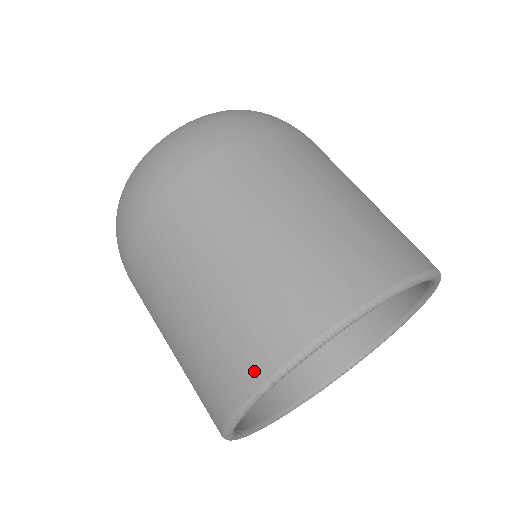
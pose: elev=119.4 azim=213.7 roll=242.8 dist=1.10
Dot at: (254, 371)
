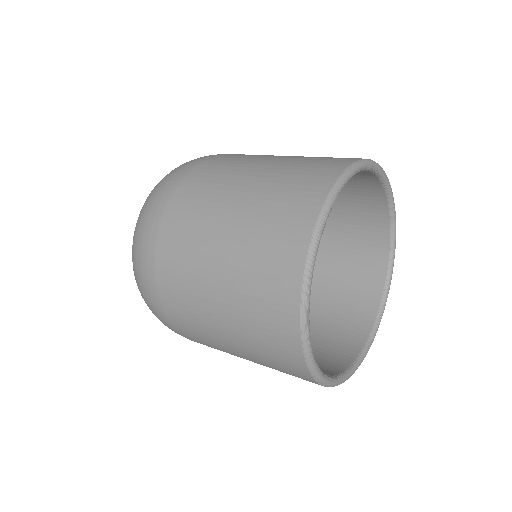
Dot at: (308, 213)
